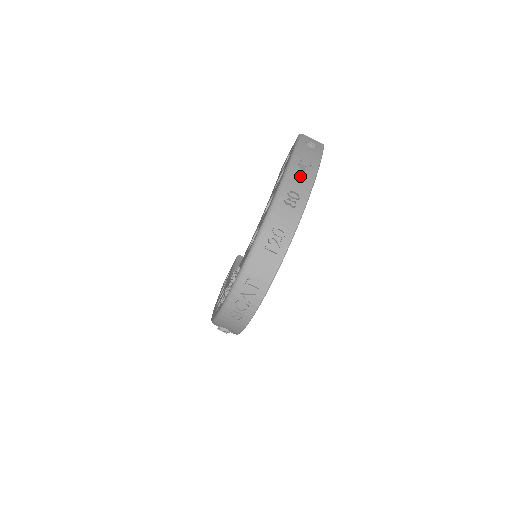
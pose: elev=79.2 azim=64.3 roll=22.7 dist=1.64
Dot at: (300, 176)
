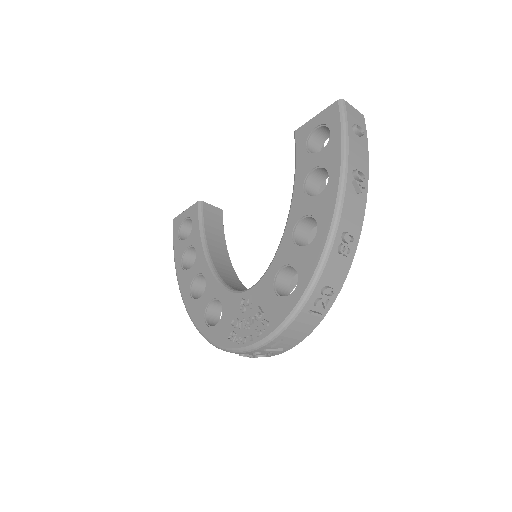
Dot at: (354, 203)
